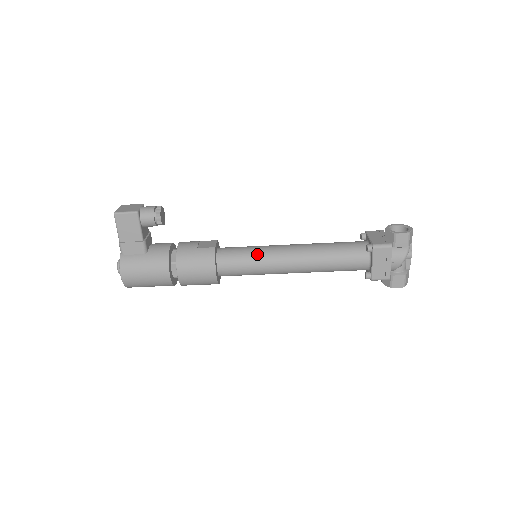
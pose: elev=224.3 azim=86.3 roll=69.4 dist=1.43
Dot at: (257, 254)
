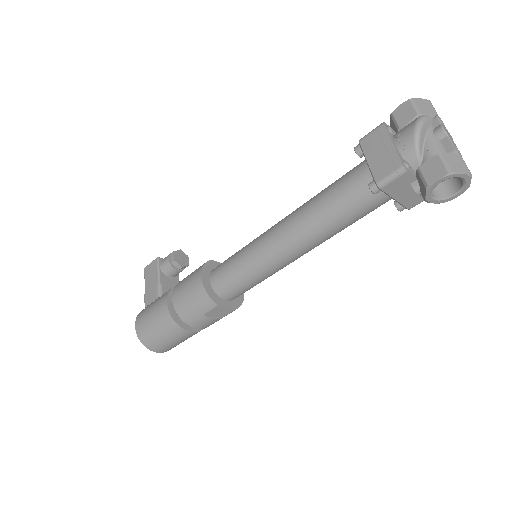
Dot at: occluded
